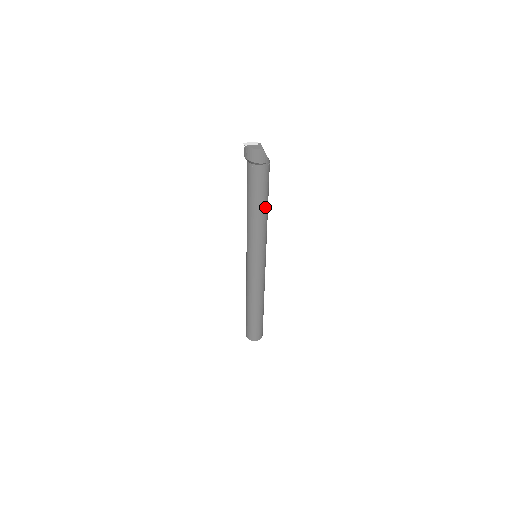
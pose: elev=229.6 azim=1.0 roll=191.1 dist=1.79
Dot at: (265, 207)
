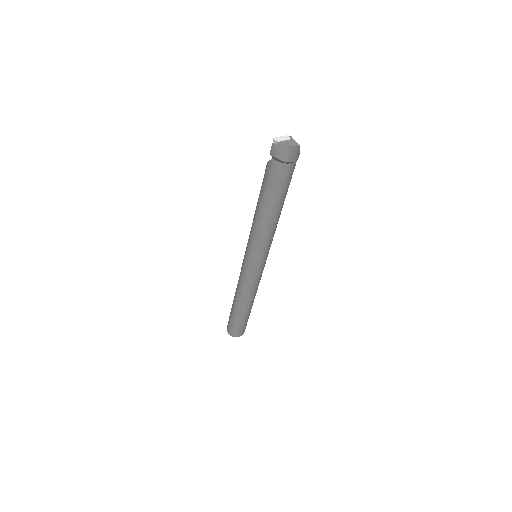
Dot at: (282, 207)
